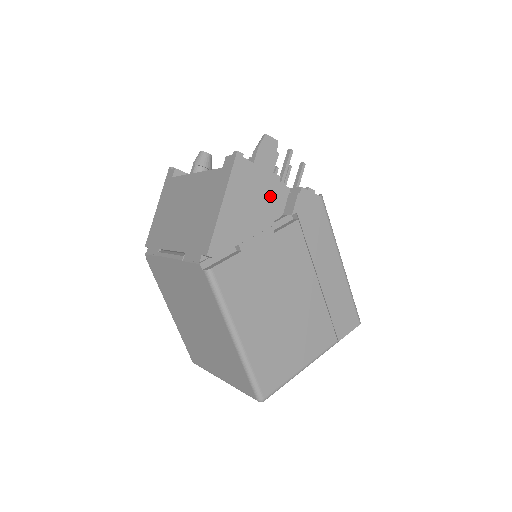
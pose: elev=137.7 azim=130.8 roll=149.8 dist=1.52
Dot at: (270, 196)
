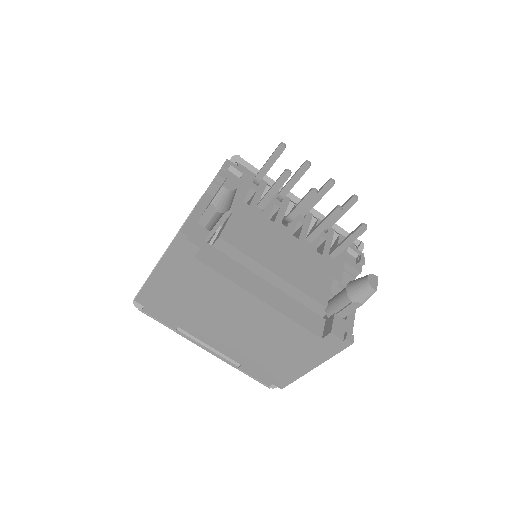
Dot at: occluded
